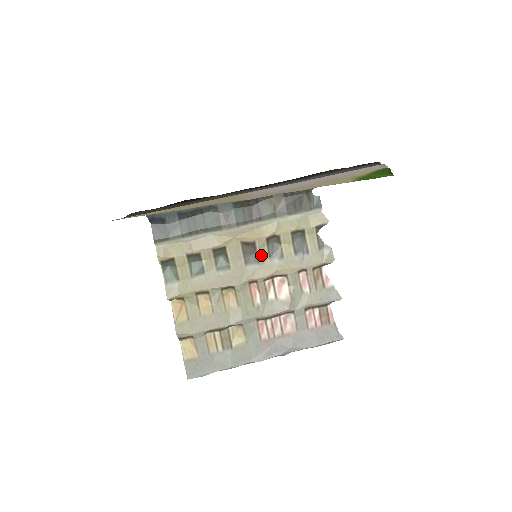
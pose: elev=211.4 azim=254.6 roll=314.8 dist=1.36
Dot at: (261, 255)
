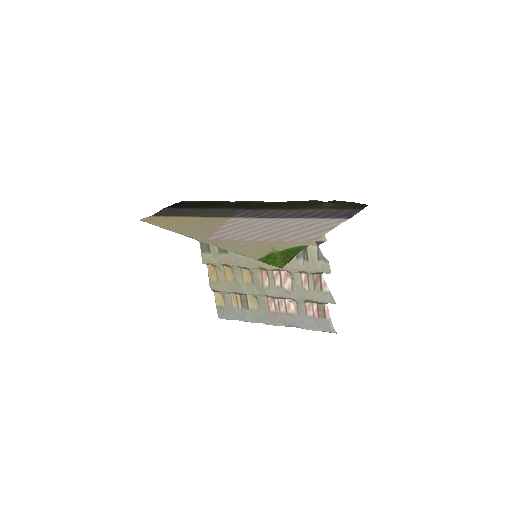
Dot at: occluded
